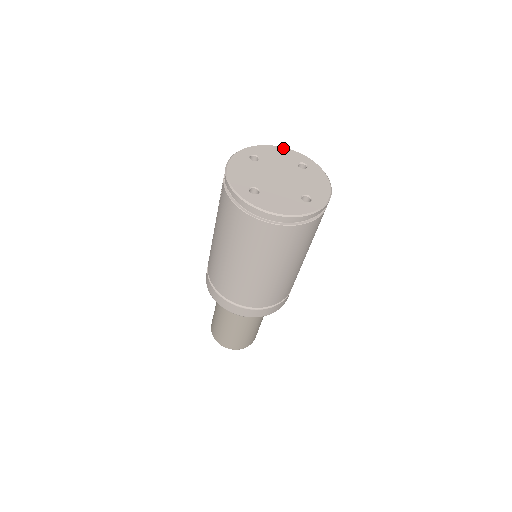
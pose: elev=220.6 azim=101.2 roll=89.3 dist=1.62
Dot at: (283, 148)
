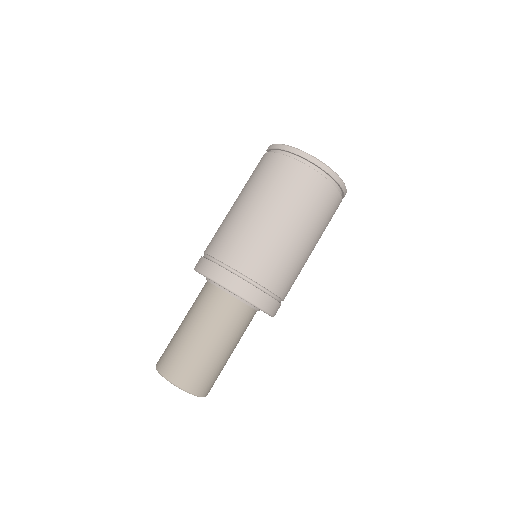
Dot at: occluded
